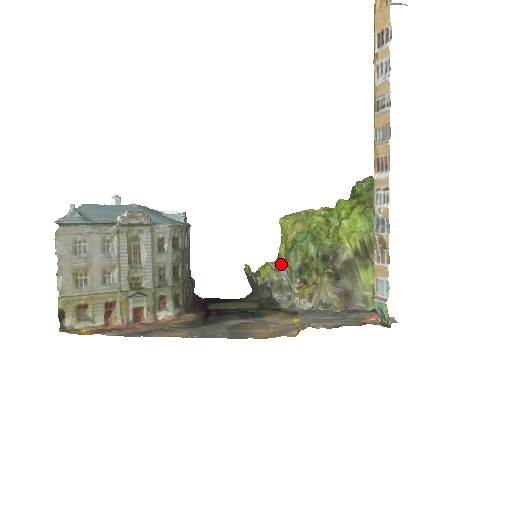
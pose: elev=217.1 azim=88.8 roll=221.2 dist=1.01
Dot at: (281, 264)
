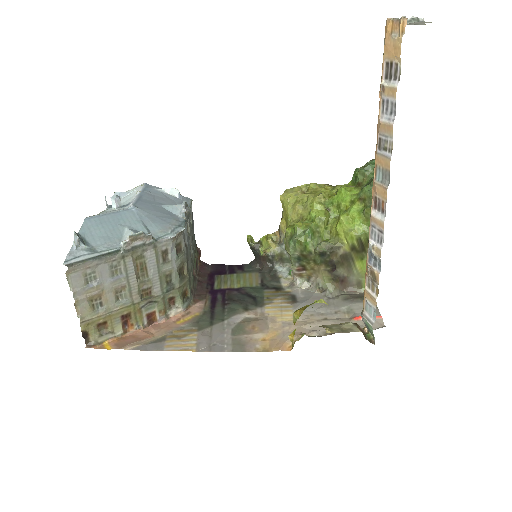
Dot at: (282, 239)
